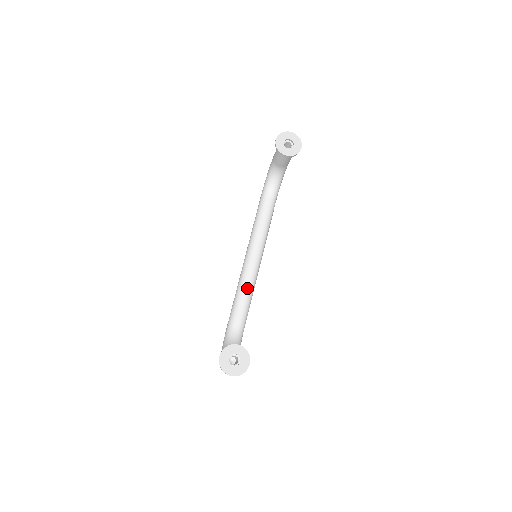
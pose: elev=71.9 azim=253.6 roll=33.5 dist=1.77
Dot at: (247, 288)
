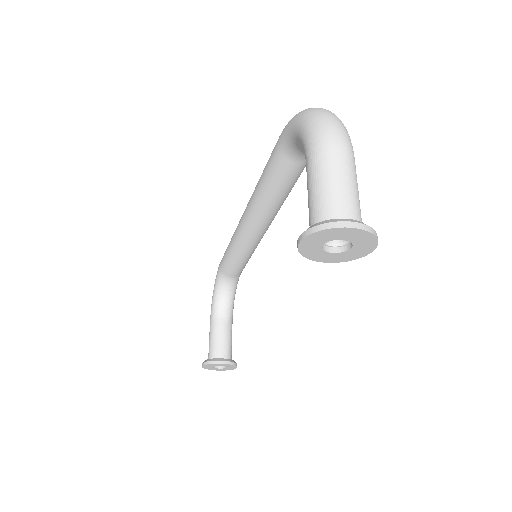
Dot at: (245, 254)
